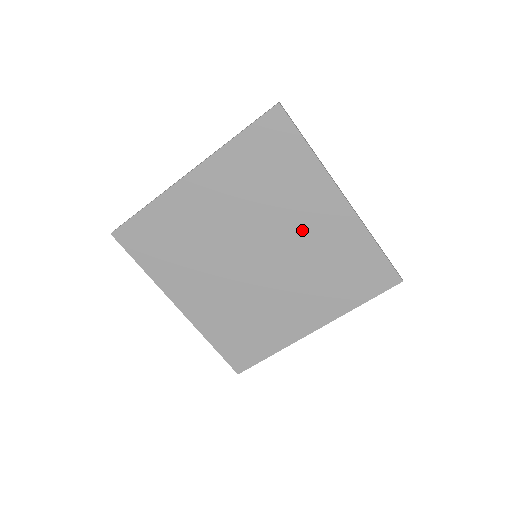
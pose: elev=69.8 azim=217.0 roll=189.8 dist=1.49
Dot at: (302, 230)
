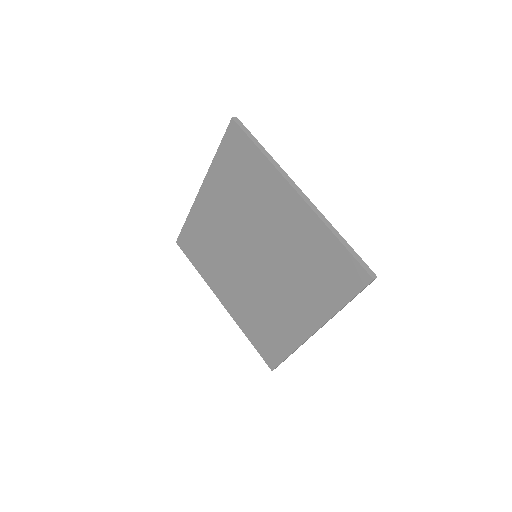
Dot at: (277, 229)
